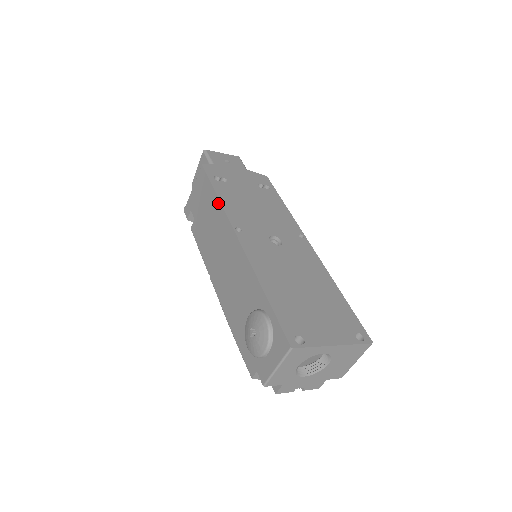
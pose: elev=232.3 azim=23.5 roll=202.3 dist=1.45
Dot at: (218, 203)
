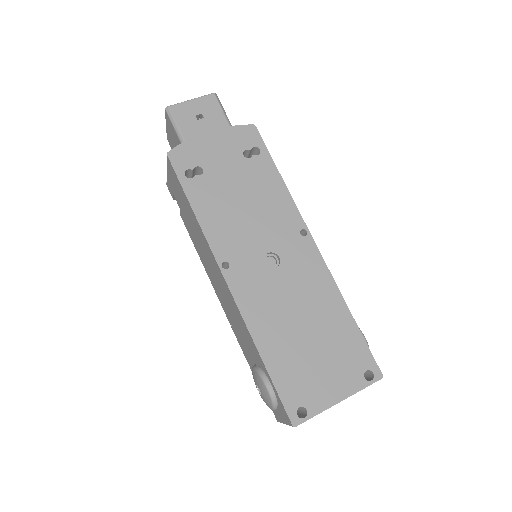
Dot at: (197, 222)
